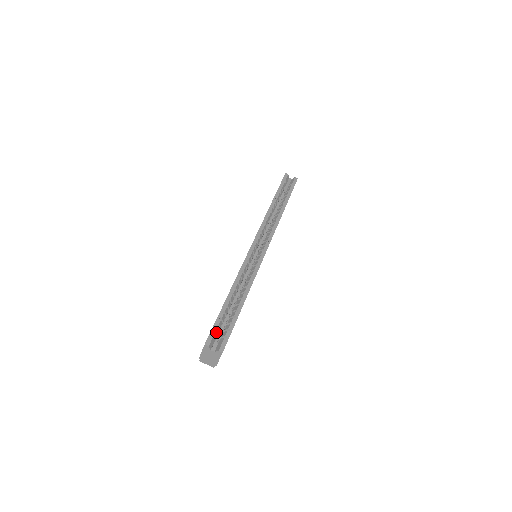
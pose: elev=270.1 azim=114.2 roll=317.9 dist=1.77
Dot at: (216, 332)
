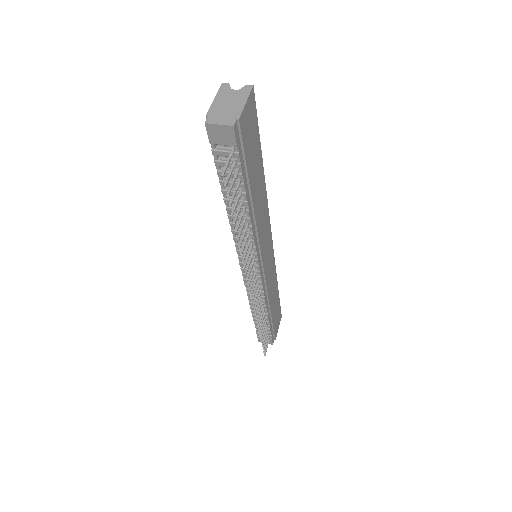
Dot at: occluded
